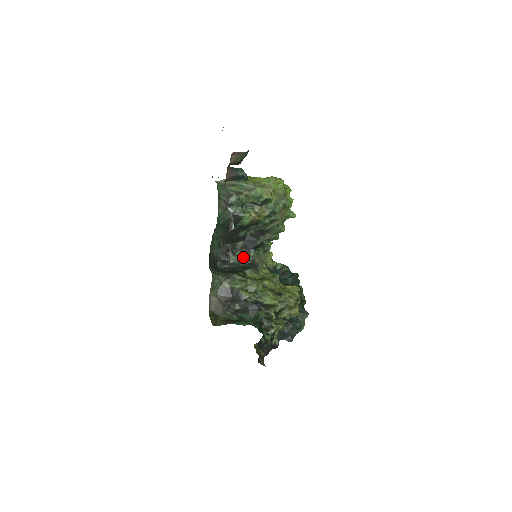
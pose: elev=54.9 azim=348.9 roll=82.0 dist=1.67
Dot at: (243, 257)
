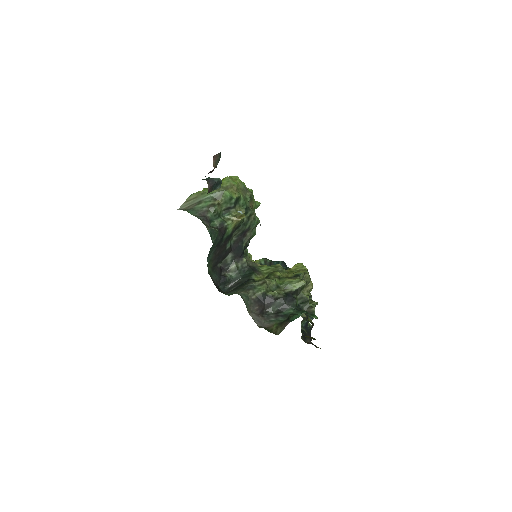
Dot at: (238, 268)
